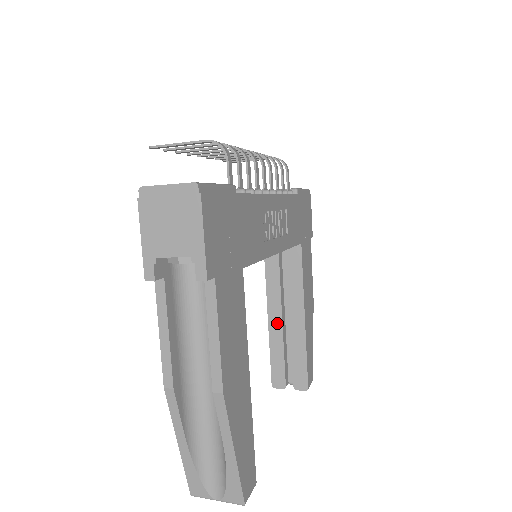
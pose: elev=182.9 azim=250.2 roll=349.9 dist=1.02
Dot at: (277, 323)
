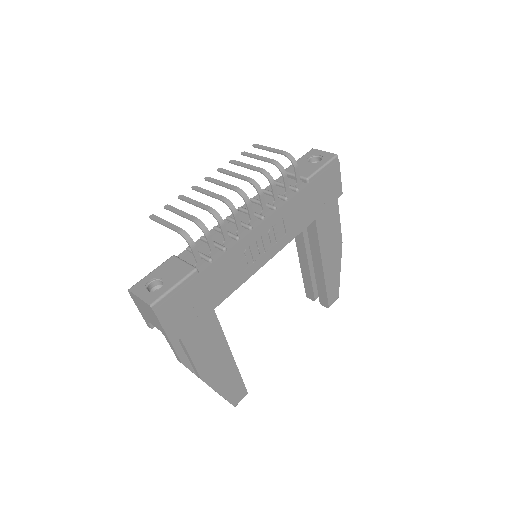
Dot at: (305, 263)
